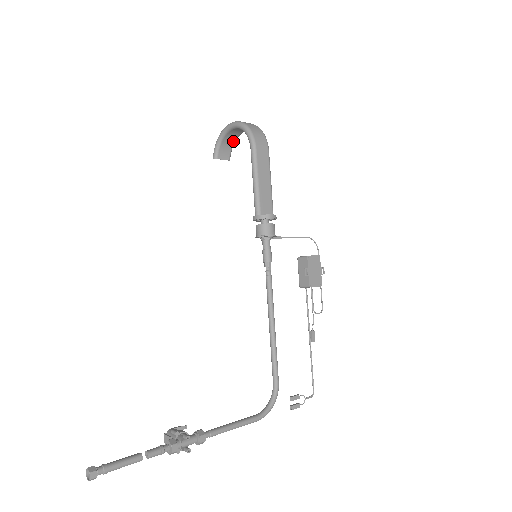
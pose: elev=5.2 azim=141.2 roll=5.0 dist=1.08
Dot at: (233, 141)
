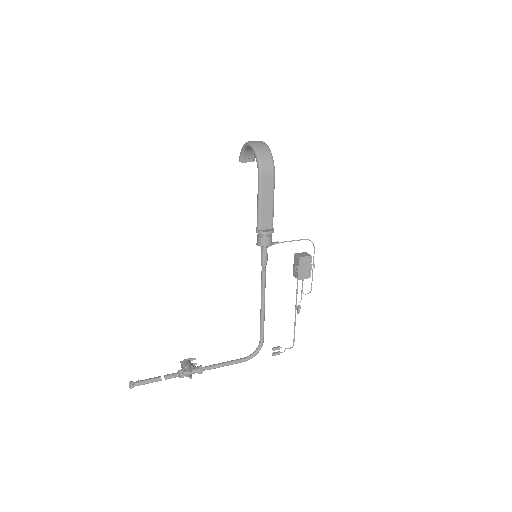
Dot at: occluded
